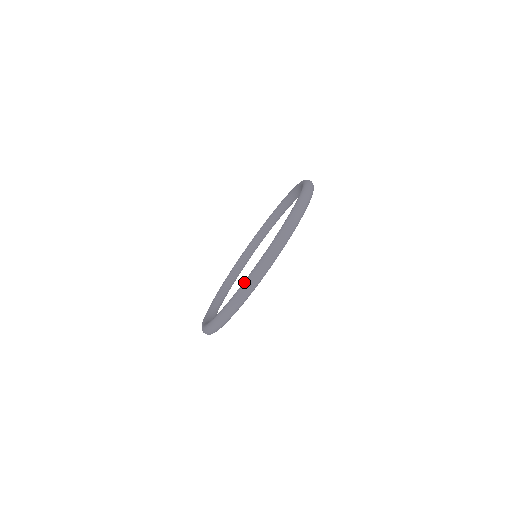
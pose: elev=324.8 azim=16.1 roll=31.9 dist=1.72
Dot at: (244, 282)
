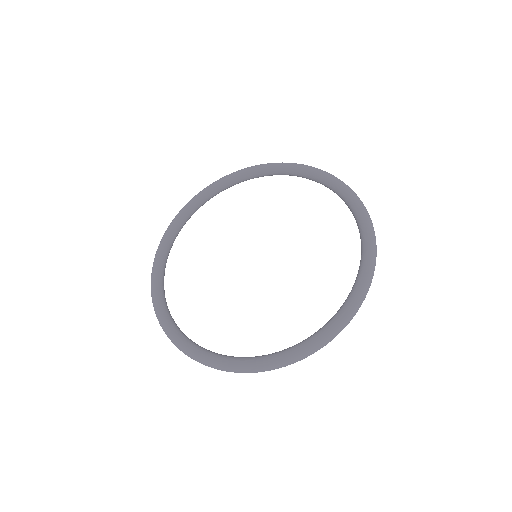
Dot at: (223, 364)
